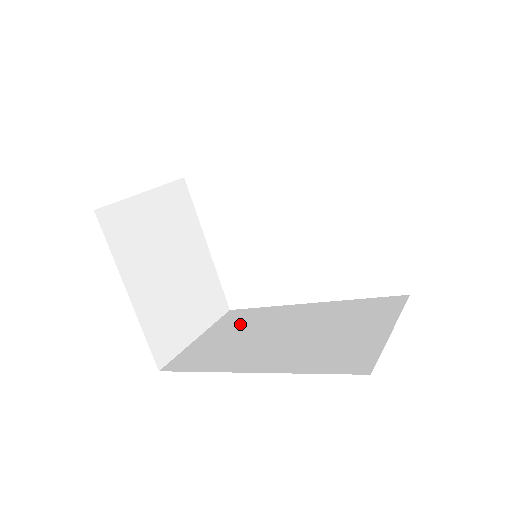
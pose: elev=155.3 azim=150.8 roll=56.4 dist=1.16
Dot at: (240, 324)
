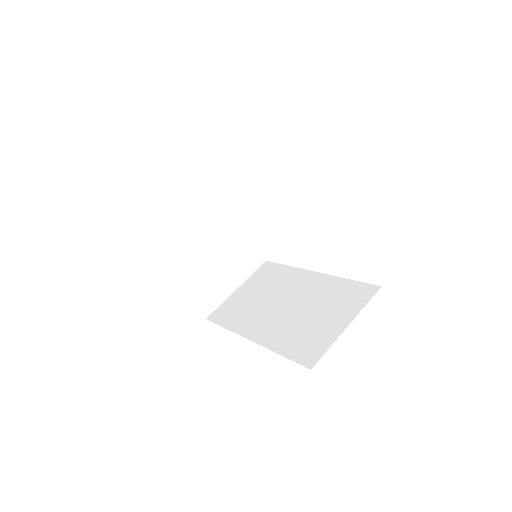
Dot at: (265, 282)
